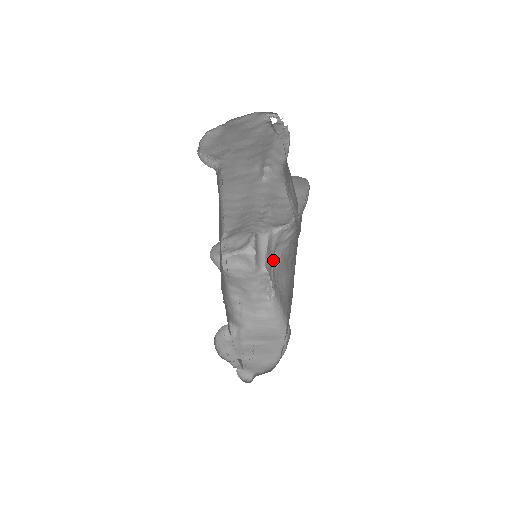
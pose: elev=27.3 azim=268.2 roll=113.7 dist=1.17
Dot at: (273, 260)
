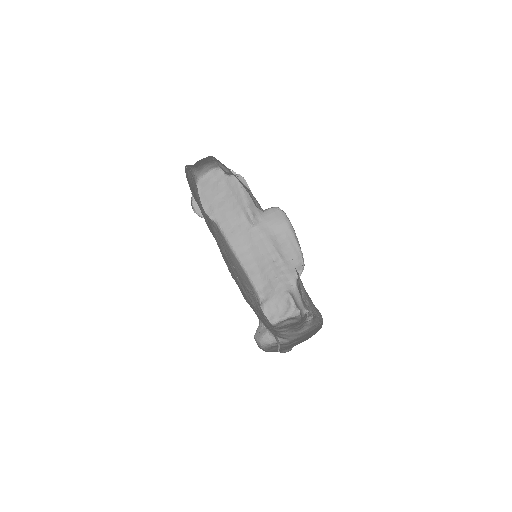
Dot at: occluded
